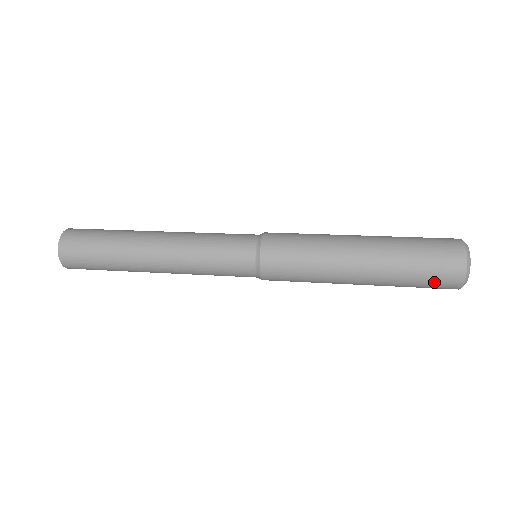
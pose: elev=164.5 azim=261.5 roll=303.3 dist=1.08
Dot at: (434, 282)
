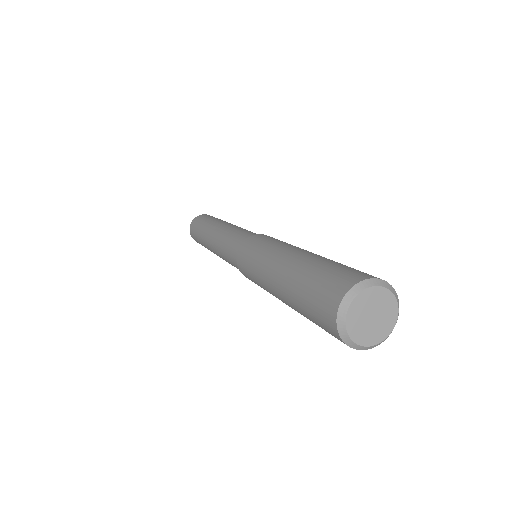
Dot at: (316, 312)
